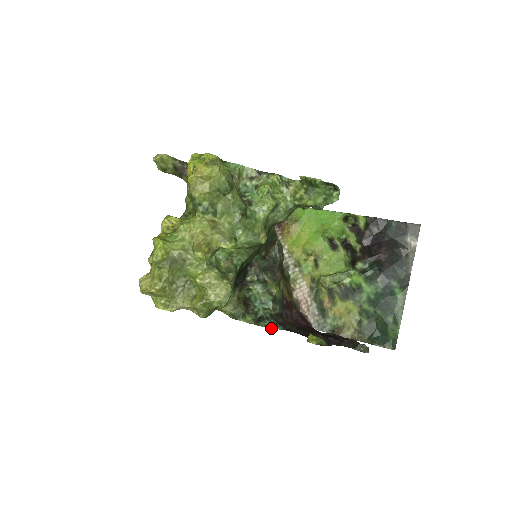
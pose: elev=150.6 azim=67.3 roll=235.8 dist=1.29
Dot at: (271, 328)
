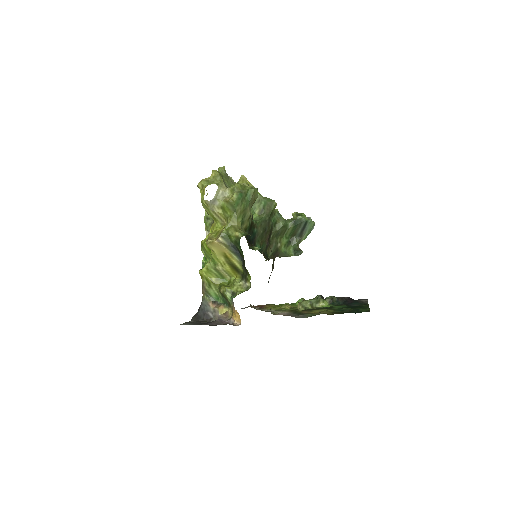
Dot at: occluded
